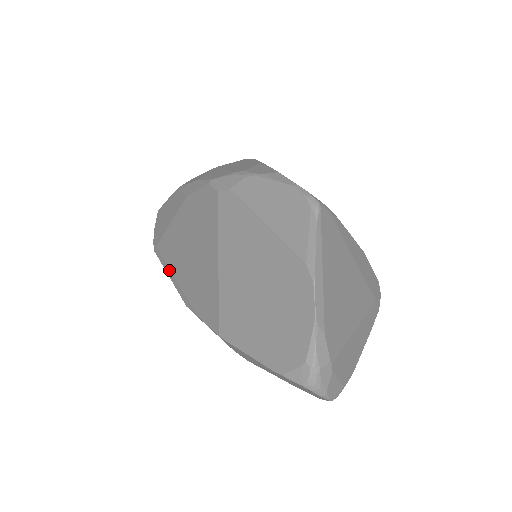
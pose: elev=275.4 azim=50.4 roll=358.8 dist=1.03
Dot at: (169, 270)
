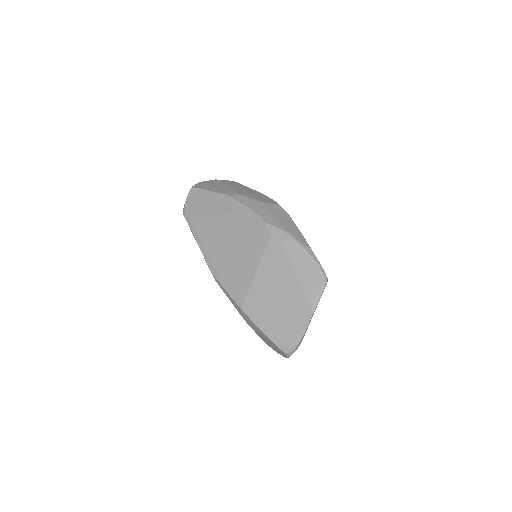
Dot at: (201, 243)
